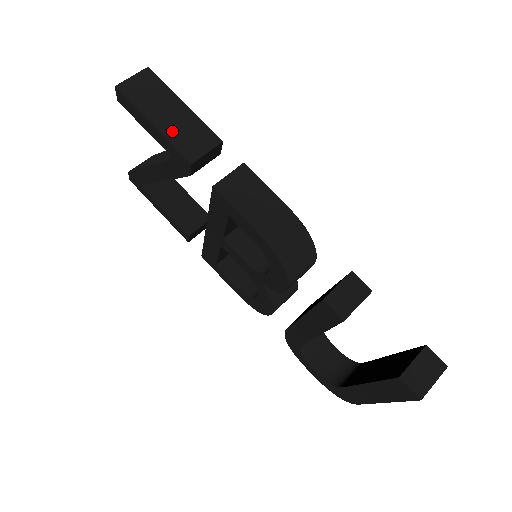
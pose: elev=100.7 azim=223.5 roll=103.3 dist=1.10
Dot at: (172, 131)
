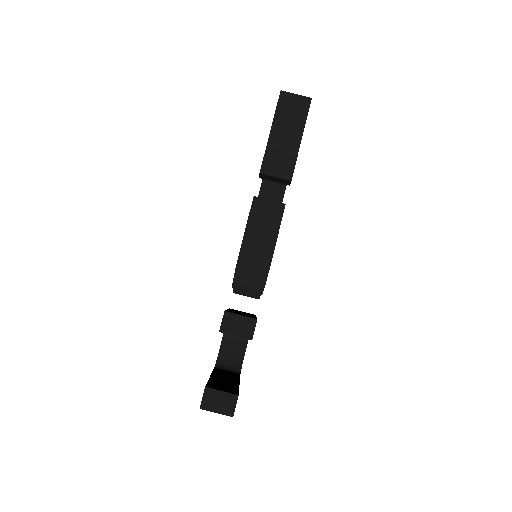
Dot at: (275, 146)
